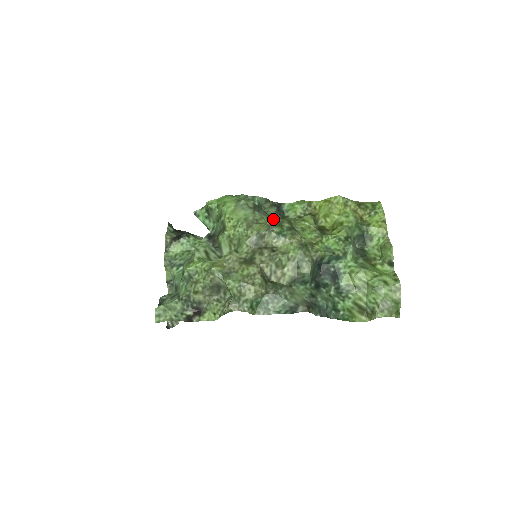
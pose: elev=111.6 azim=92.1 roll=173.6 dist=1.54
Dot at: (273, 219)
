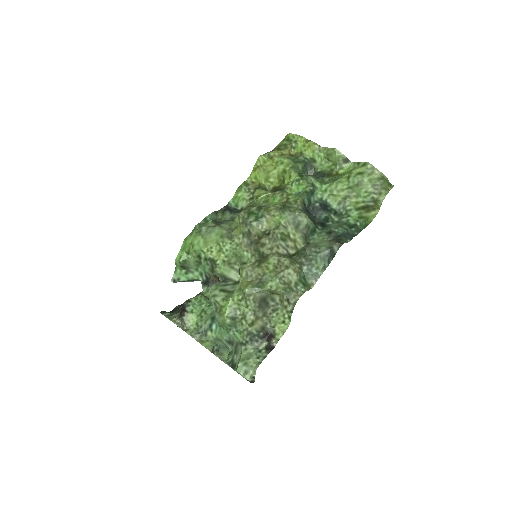
Dot at: (240, 215)
